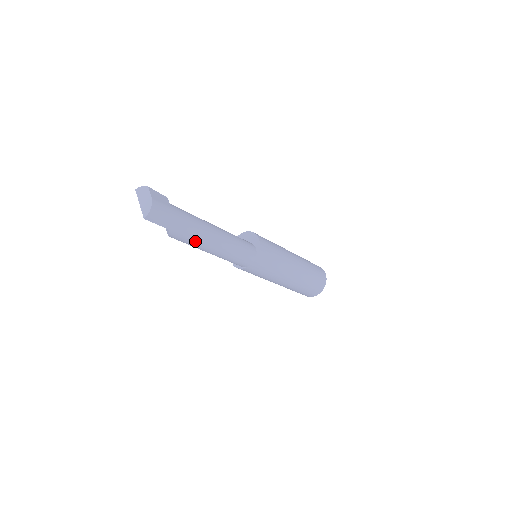
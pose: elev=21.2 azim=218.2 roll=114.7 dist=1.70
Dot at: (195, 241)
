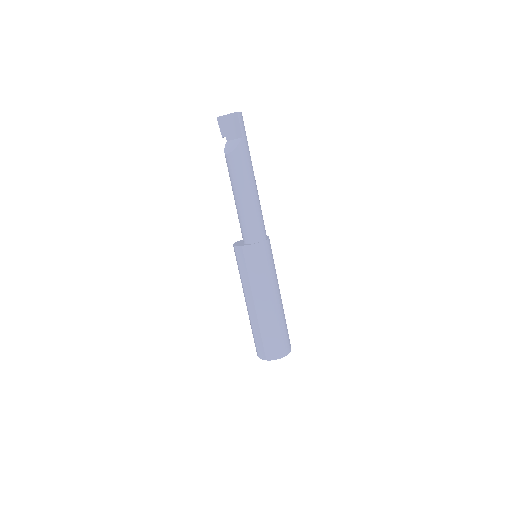
Dot at: (248, 168)
